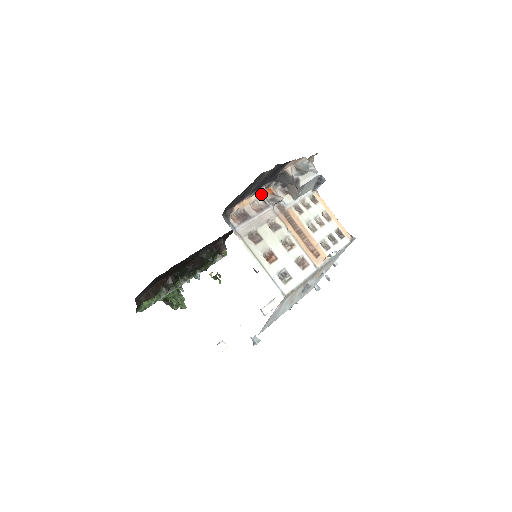
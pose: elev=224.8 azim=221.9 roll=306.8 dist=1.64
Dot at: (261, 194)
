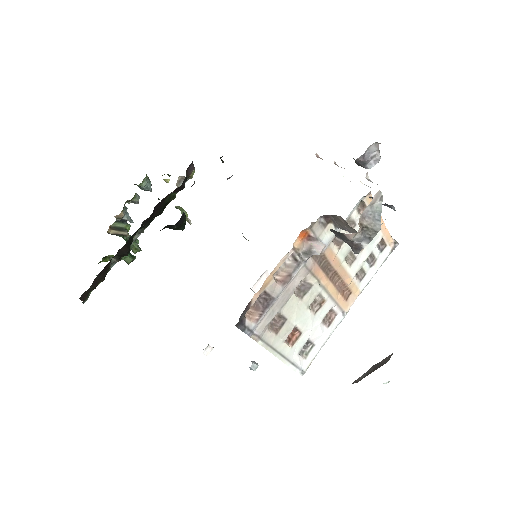
Dot at: (292, 251)
